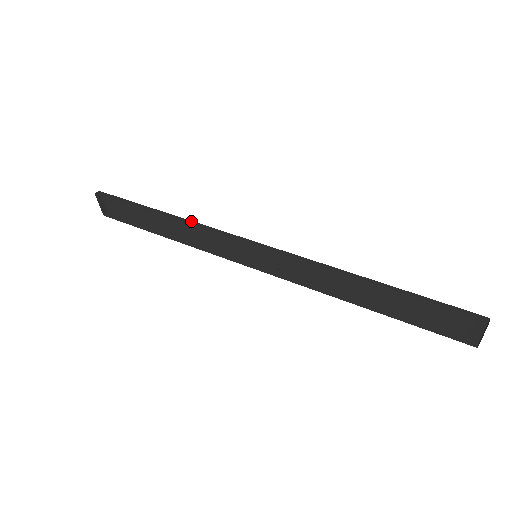
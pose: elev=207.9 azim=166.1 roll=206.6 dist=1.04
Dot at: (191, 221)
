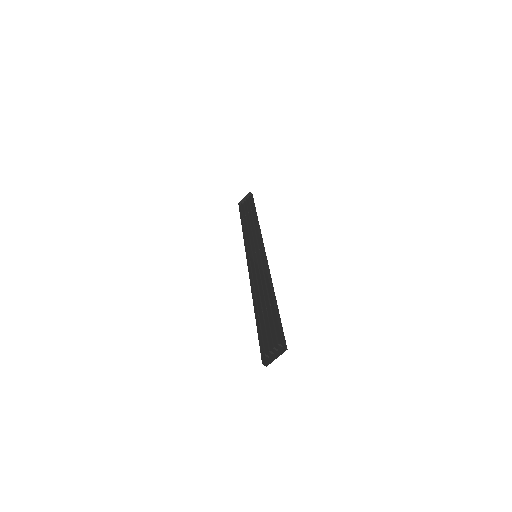
Dot at: (259, 226)
